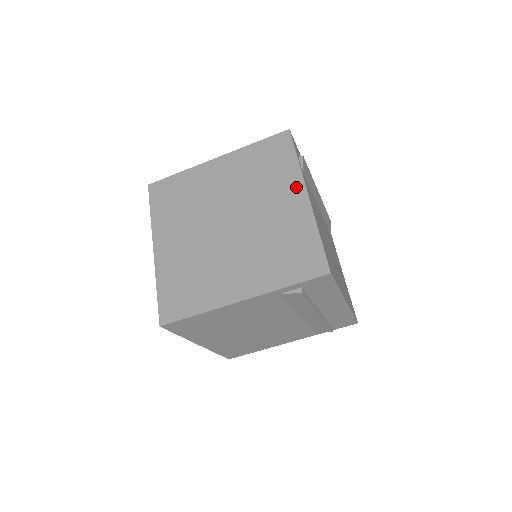
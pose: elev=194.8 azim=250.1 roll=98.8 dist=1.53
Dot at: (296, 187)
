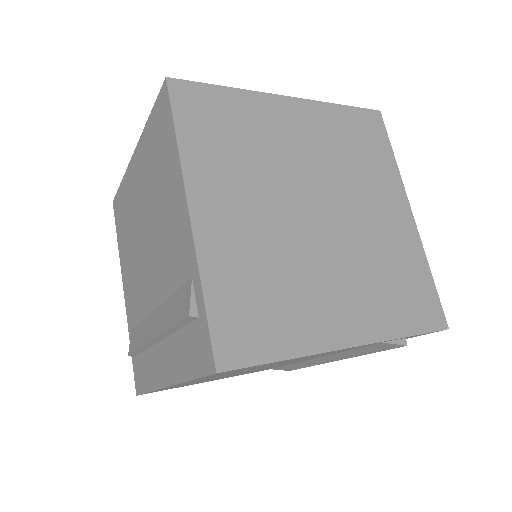
Dot at: (398, 196)
